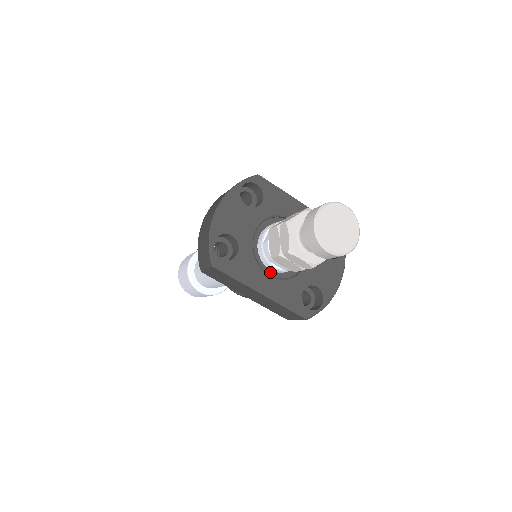
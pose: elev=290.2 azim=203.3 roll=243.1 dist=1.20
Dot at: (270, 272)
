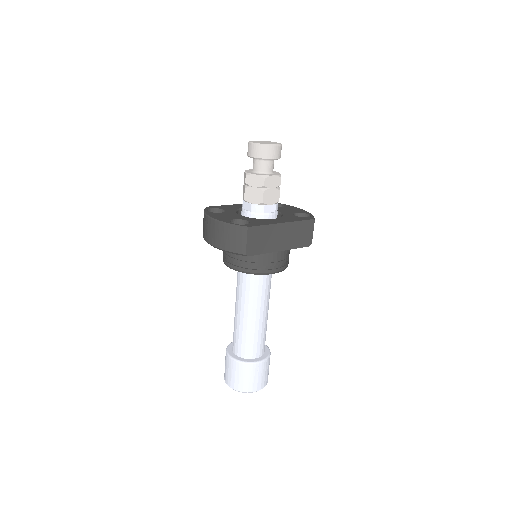
Dot at: occluded
